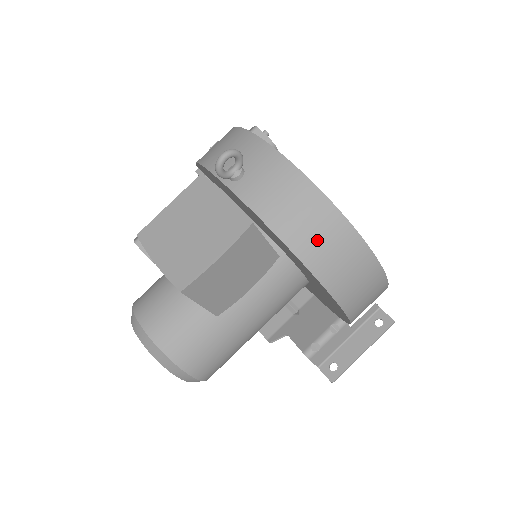
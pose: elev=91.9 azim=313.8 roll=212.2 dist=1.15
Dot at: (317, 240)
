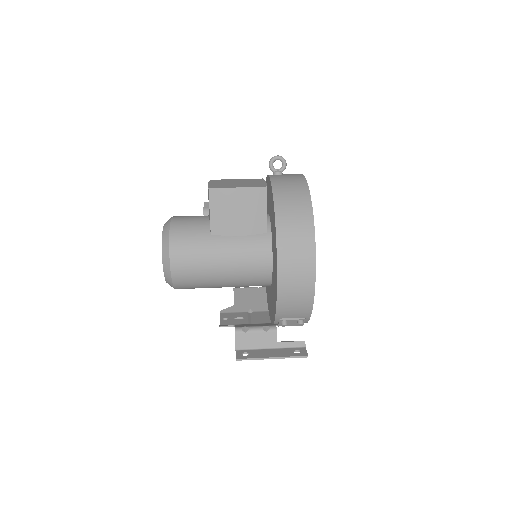
Dot at: (290, 208)
